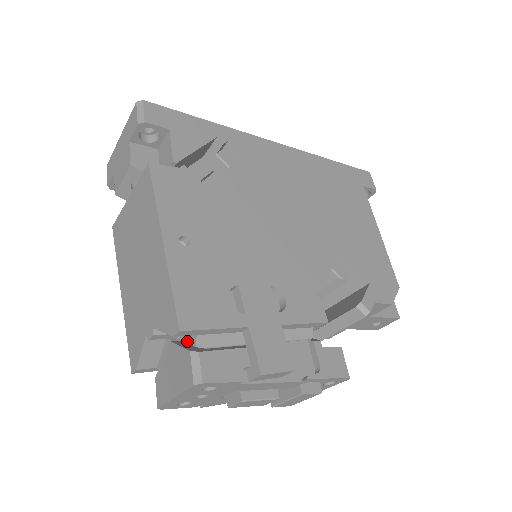
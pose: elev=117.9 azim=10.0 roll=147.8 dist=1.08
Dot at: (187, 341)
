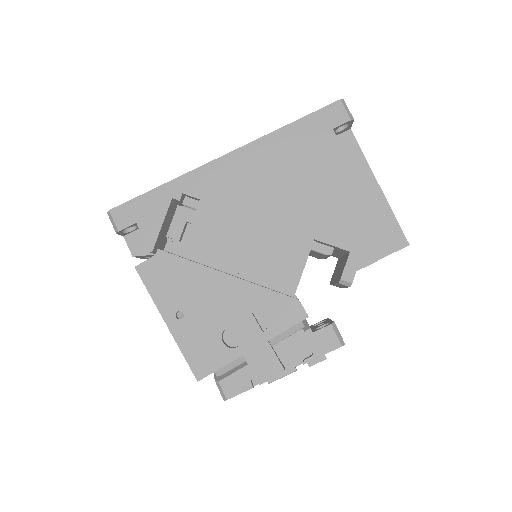
Dot at: occluded
